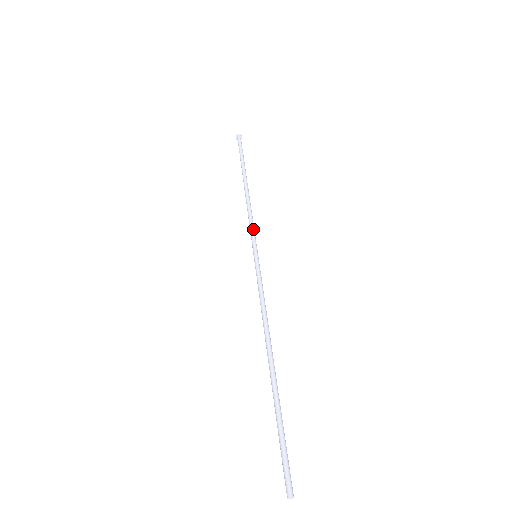
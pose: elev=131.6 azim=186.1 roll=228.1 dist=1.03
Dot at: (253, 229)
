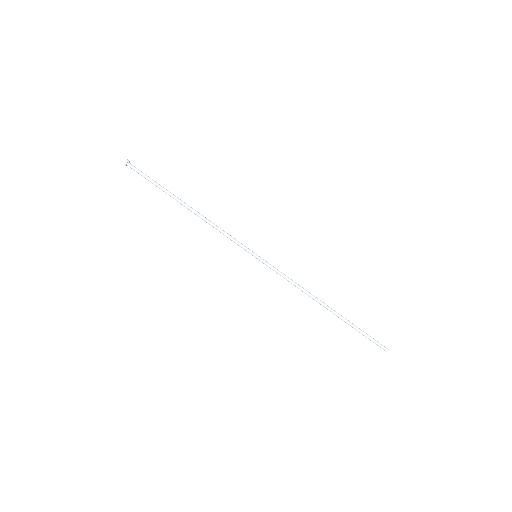
Dot at: (233, 241)
